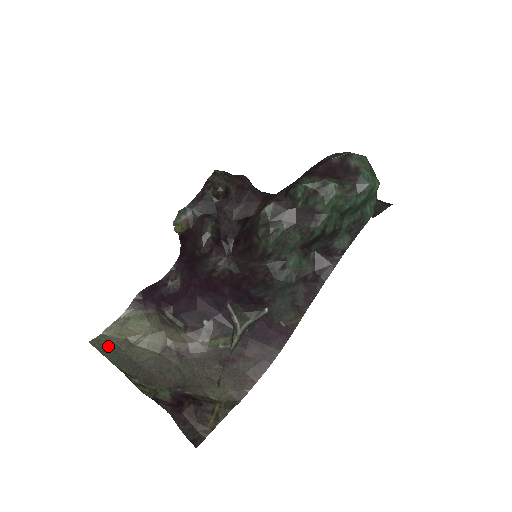
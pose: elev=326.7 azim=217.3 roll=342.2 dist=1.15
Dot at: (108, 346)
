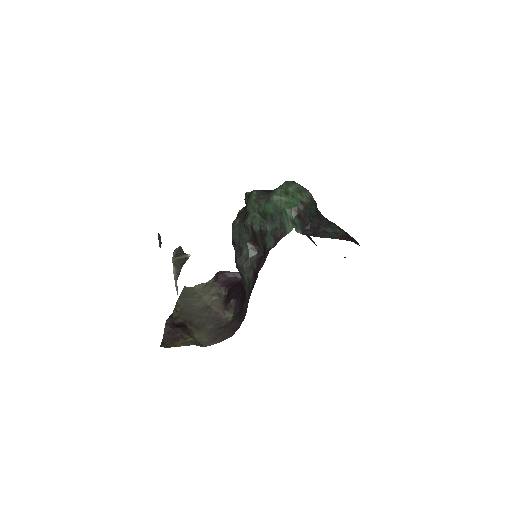
Dot at: (189, 292)
